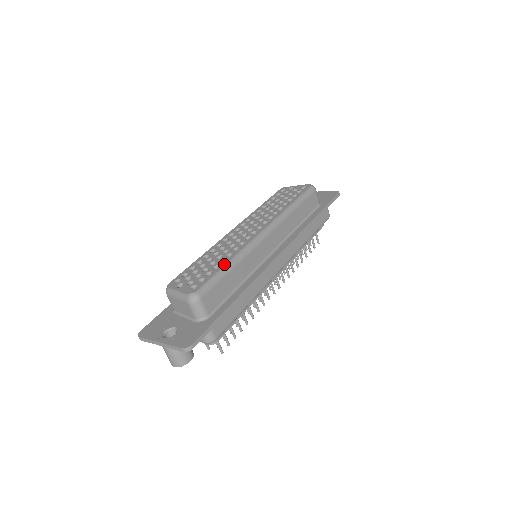
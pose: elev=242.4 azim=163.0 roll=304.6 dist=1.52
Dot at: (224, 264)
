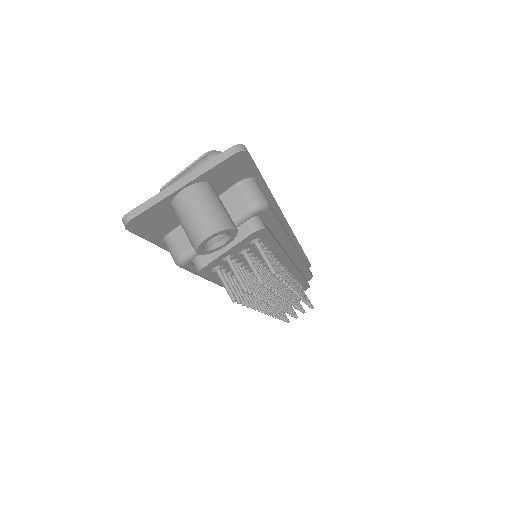
Dot at: occluded
